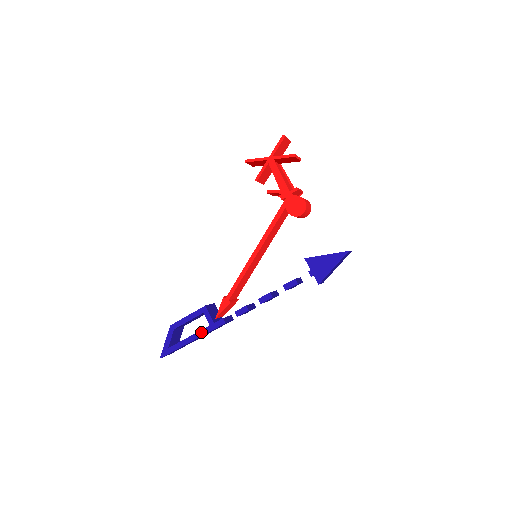
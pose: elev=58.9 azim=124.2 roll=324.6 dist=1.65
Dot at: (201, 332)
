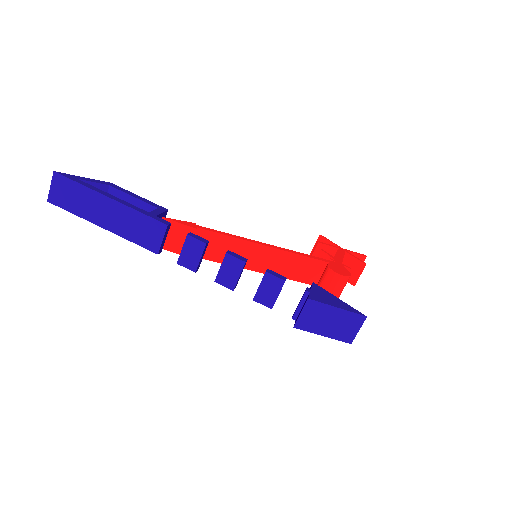
Dot at: (132, 205)
